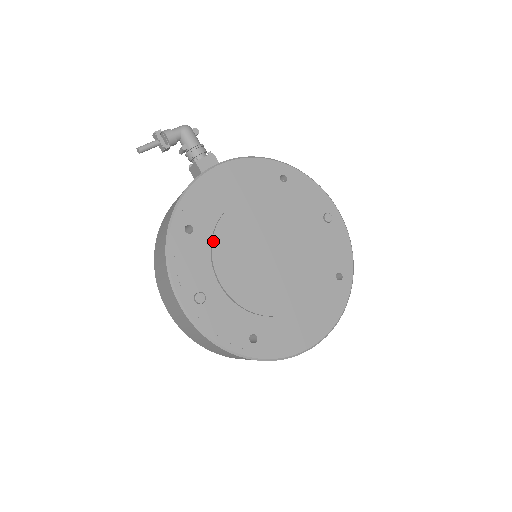
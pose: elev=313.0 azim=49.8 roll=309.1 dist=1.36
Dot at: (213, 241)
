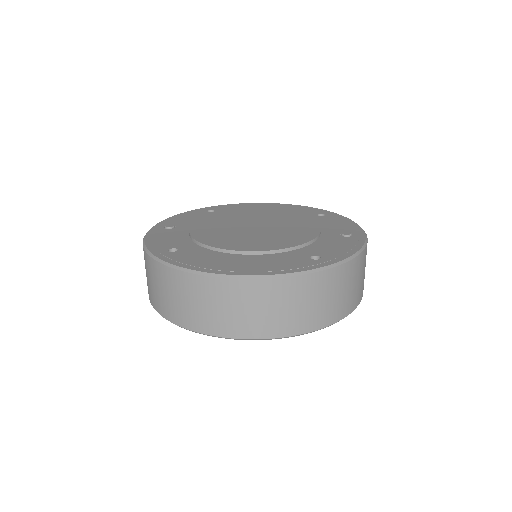
Dot at: (218, 214)
